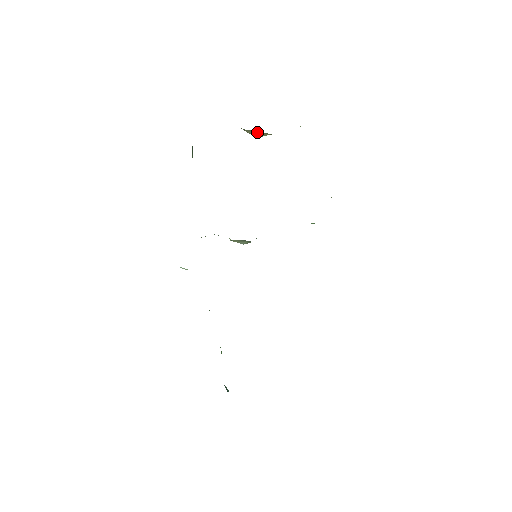
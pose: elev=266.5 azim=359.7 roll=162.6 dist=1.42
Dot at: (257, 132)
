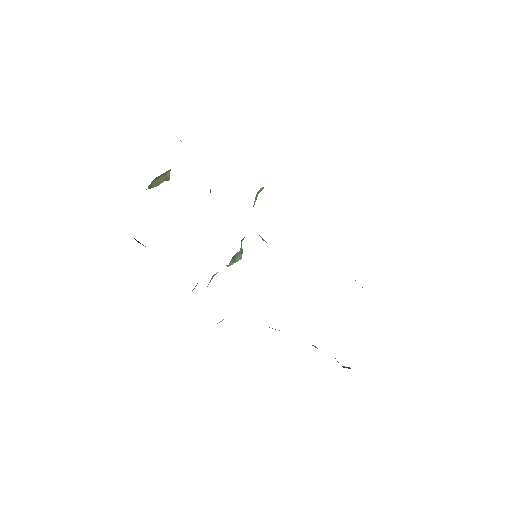
Dot at: (160, 179)
